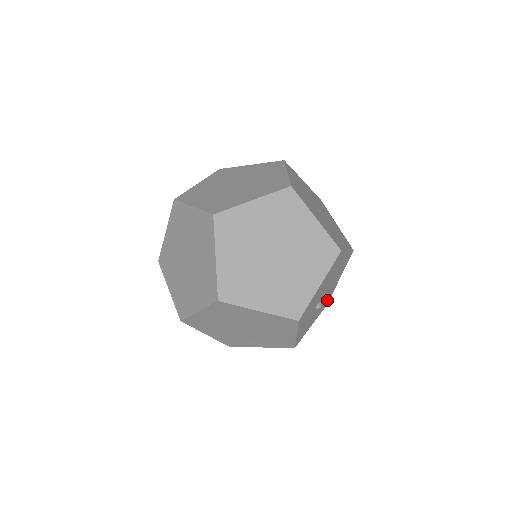
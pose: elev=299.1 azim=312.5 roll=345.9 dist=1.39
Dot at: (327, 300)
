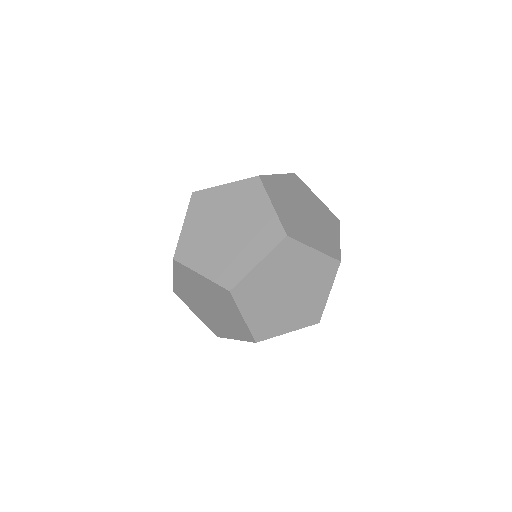
Dot at: occluded
